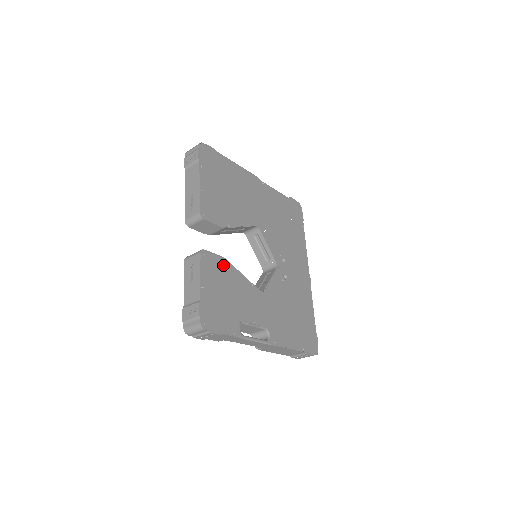
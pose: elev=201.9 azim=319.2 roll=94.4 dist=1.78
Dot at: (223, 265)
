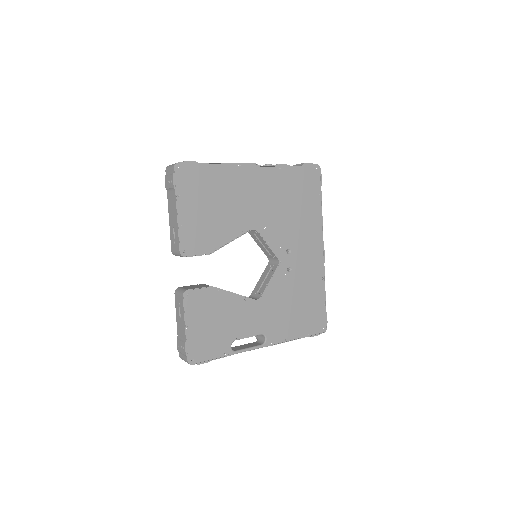
Dot at: (210, 295)
